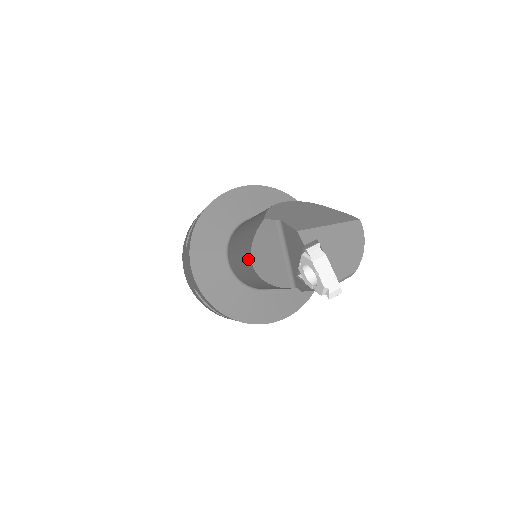
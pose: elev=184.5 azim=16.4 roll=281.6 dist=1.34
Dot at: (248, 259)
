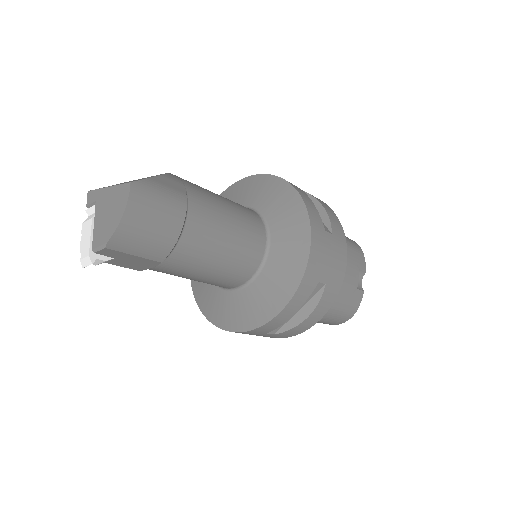
Dot at: occluded
